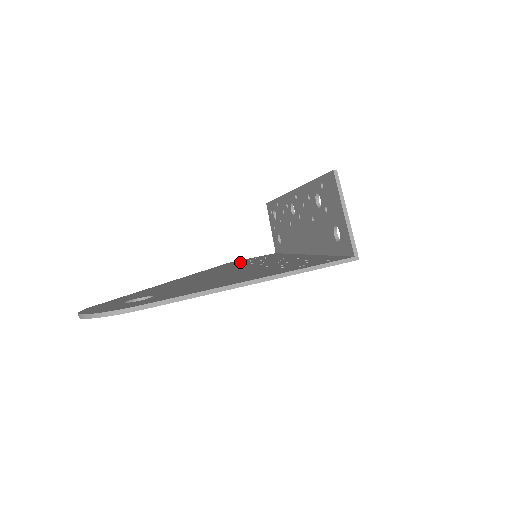
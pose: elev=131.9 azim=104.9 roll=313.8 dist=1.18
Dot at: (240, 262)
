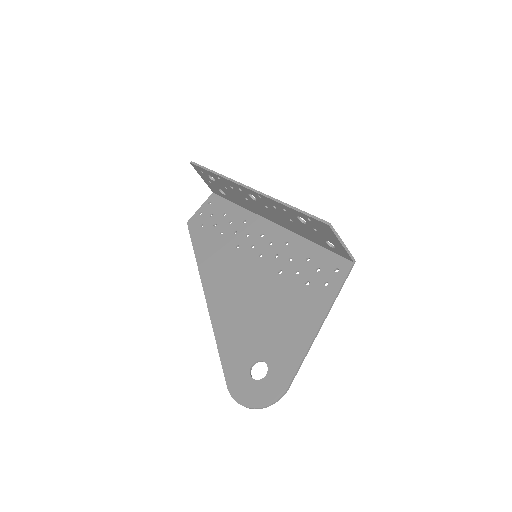
Dot at: (209, 232)
